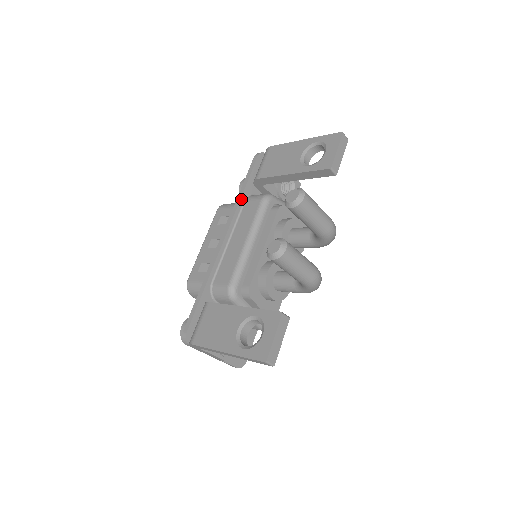
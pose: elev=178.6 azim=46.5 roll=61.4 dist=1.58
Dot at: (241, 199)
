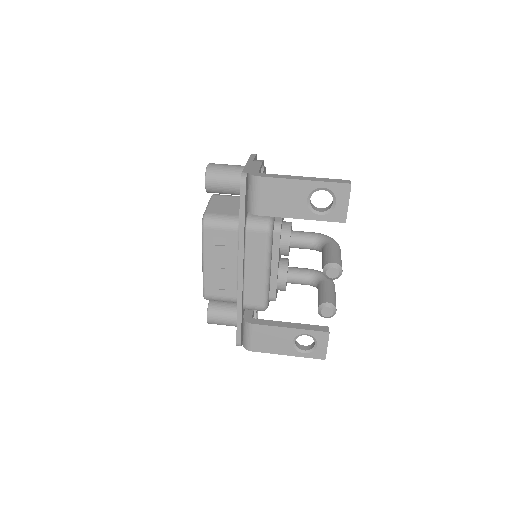
Dot at: (244, 234)
